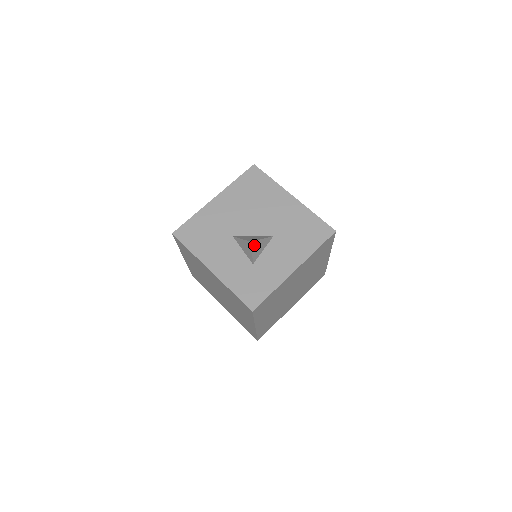
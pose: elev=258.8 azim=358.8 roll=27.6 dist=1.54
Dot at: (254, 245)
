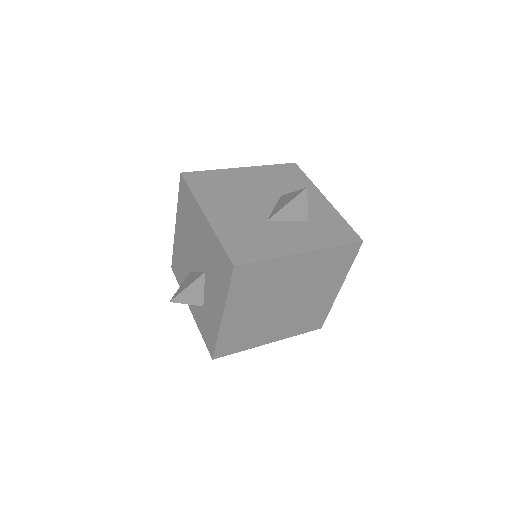
Dot at: (179, 299)
